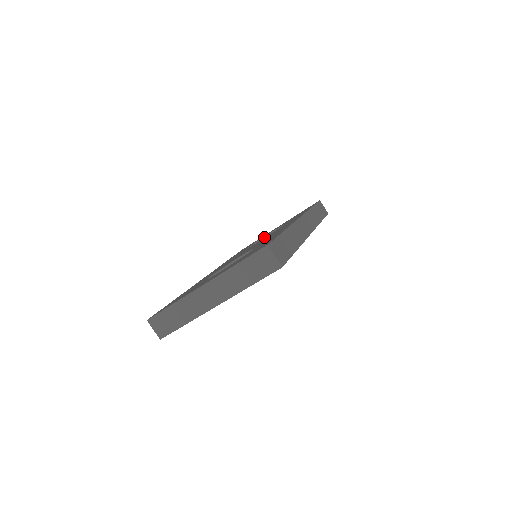
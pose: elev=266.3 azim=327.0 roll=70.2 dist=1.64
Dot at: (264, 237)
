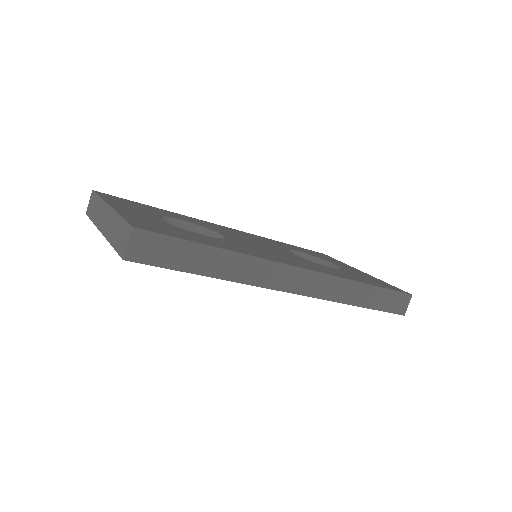
Dot at: (326, 261)
